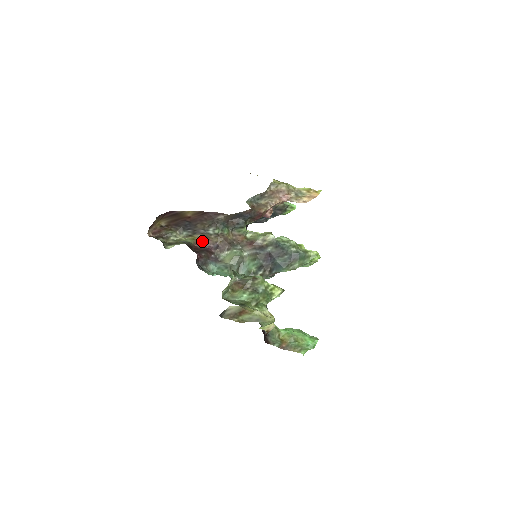
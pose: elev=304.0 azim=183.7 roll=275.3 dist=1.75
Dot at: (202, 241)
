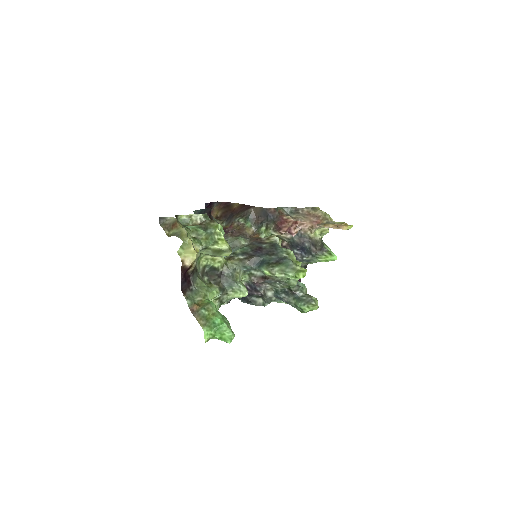
Dot at: occluded
